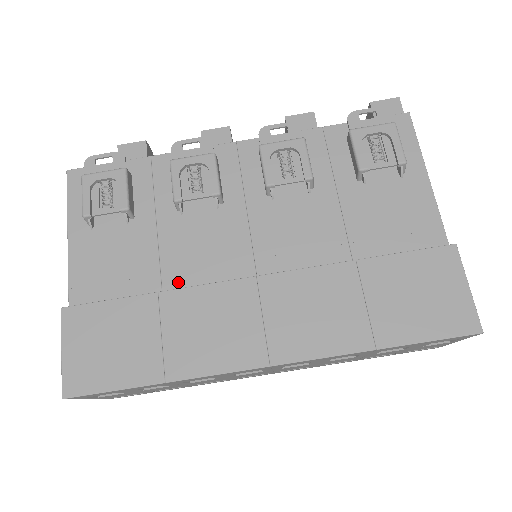
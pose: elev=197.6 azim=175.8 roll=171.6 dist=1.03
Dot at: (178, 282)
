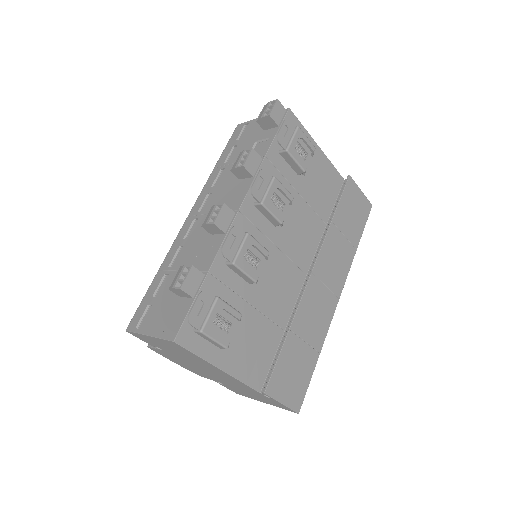
Dot at: (281, 314)
